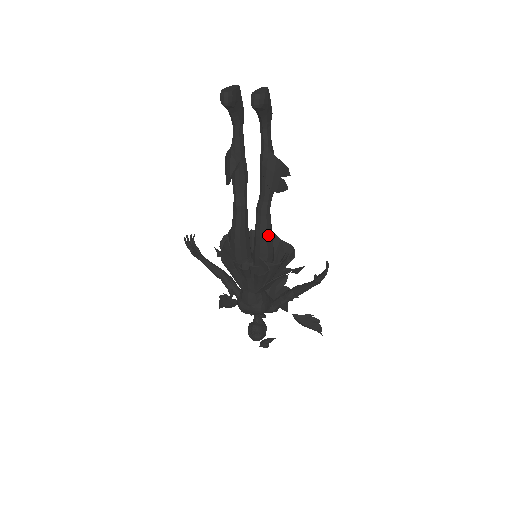
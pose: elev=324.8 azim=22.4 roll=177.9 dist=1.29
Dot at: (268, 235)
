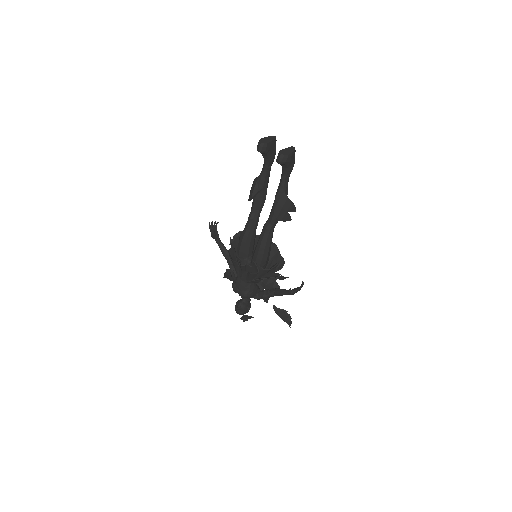
Dot at: (266, 247)
